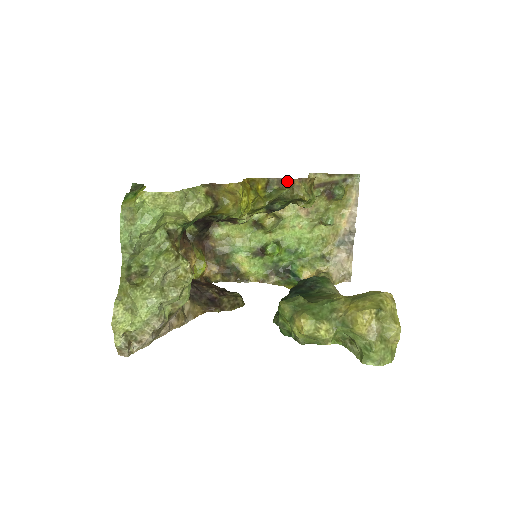
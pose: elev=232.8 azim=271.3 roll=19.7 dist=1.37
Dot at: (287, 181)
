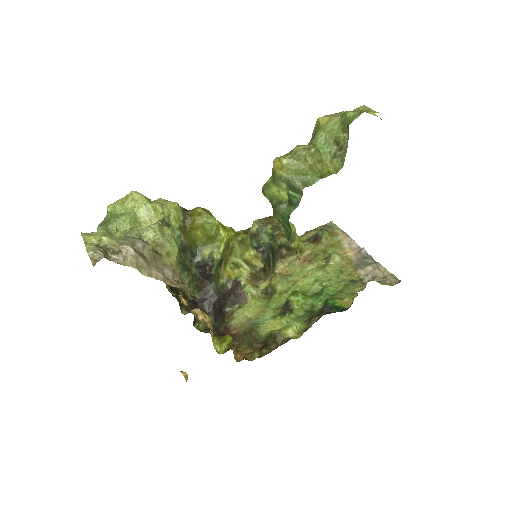
Dot at: occluded
